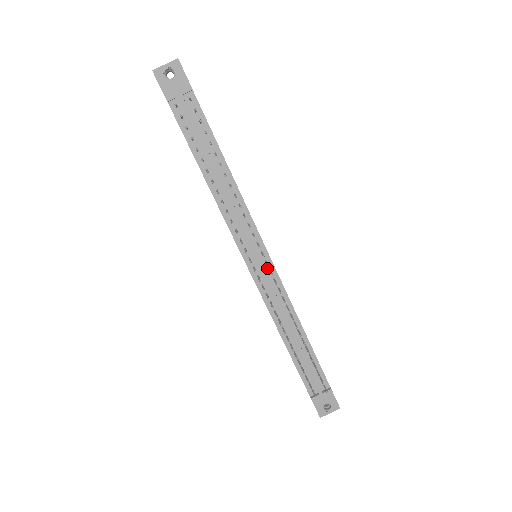
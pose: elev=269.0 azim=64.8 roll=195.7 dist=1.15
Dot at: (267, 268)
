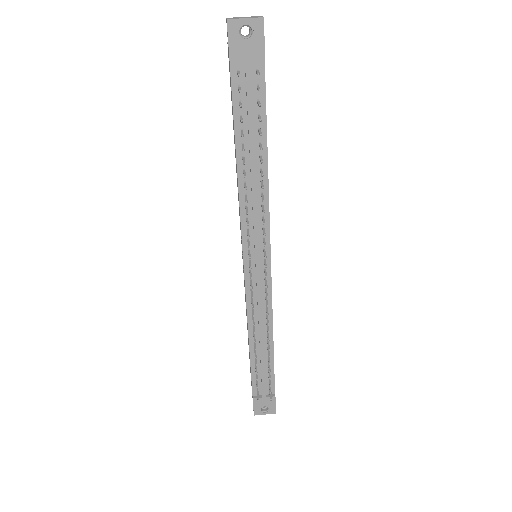
Dot at: (263, 275)
